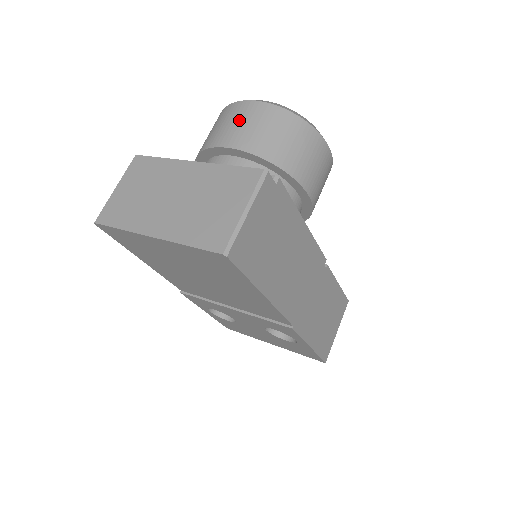
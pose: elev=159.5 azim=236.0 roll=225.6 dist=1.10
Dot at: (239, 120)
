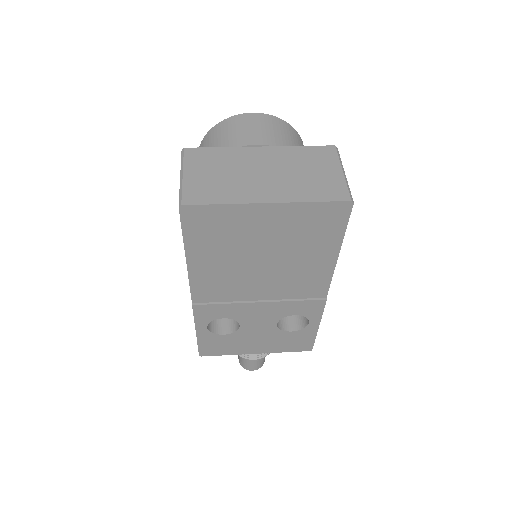
Dot at: (255, 126)
